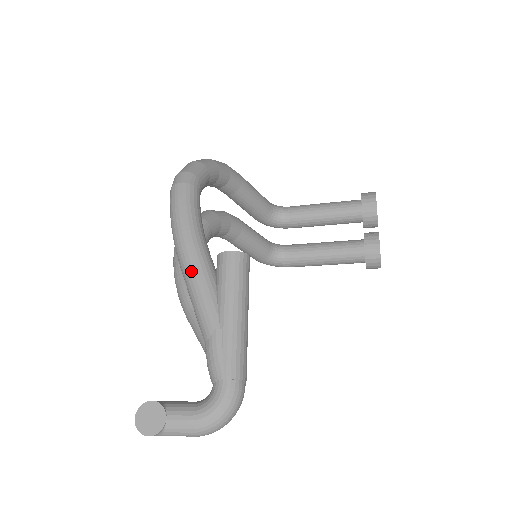
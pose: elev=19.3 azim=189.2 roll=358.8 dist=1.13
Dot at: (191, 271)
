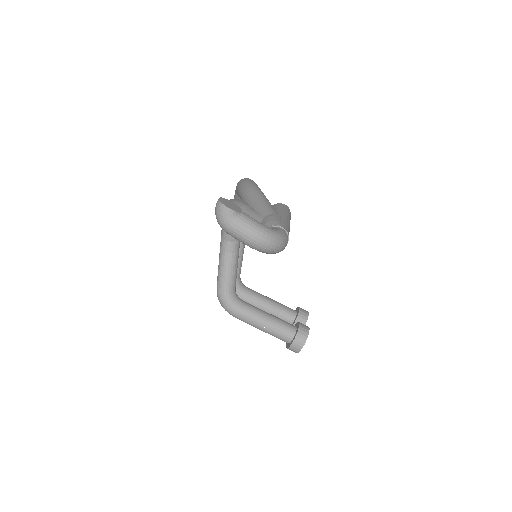
Dot at: (261, 195)
